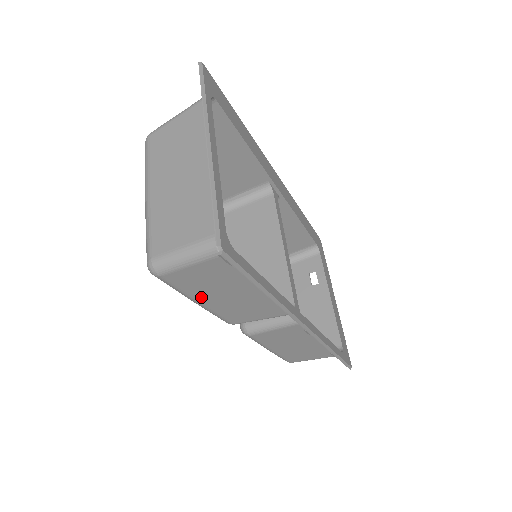
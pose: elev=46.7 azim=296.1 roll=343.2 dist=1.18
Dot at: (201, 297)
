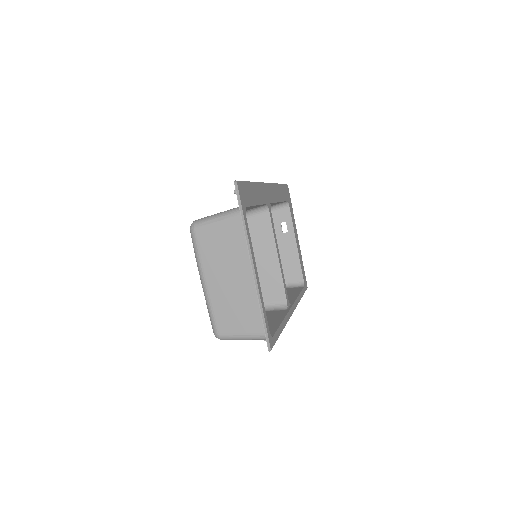
Dot at: occluded
